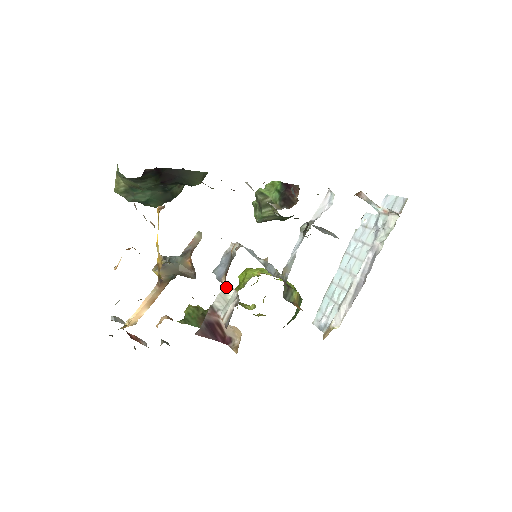
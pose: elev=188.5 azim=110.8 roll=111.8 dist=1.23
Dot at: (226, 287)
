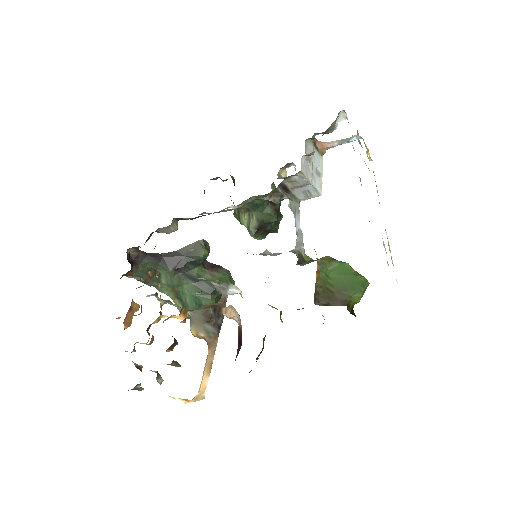
Dot at: occluded
